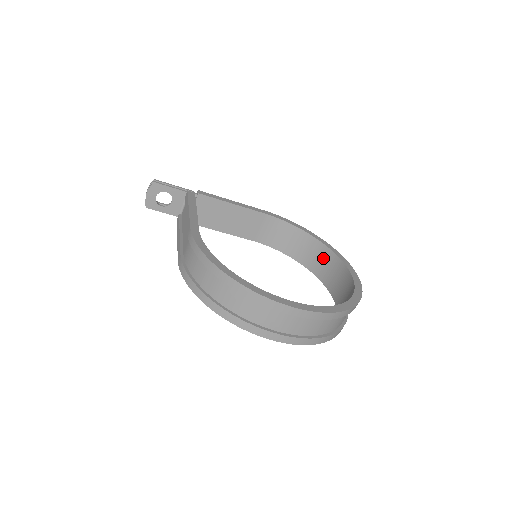
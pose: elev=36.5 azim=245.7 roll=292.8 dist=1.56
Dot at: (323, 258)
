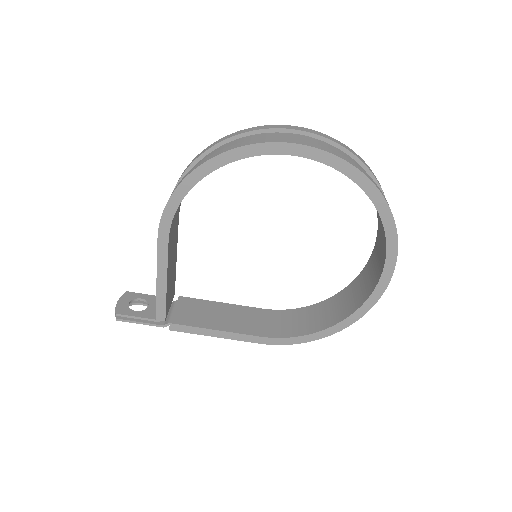
Dot at: (350, 295)
